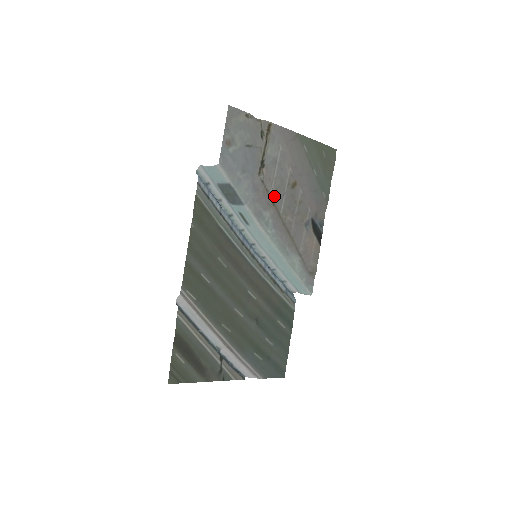
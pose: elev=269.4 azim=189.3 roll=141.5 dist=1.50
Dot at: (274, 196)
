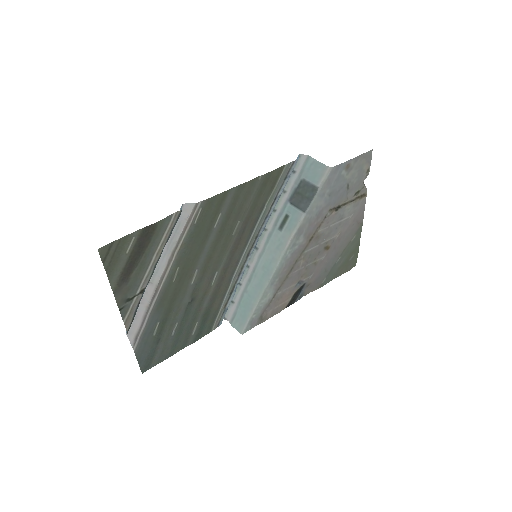
Dot at: (316, 236)
